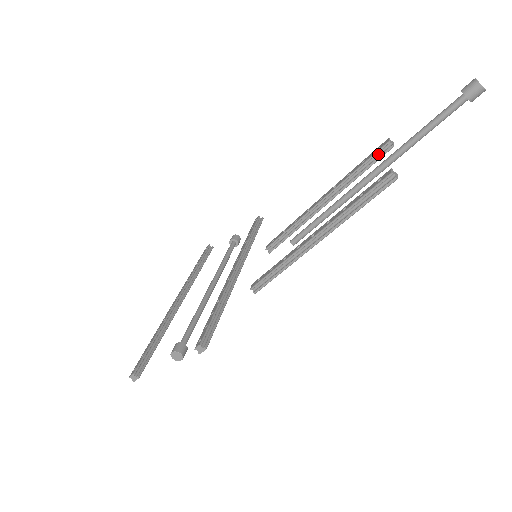
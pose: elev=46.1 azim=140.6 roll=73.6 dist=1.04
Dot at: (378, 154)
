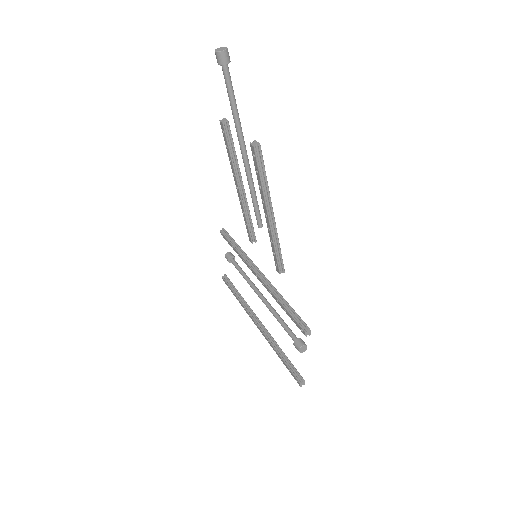
Dot at: (227, 134)
